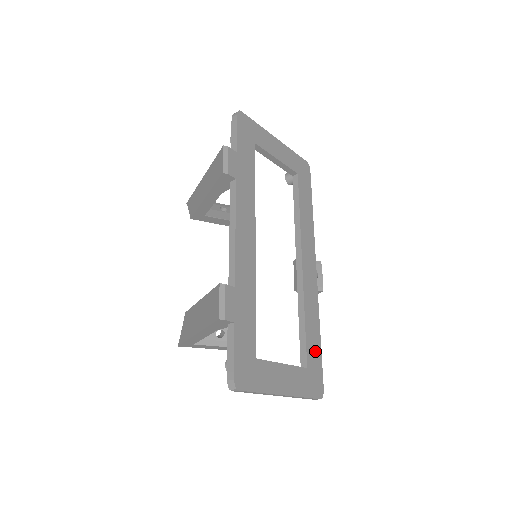
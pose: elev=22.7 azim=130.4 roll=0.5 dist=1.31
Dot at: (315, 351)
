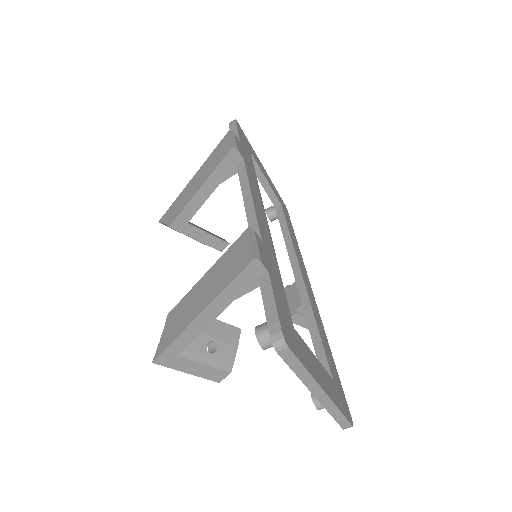
Dot at: (333, 368)
